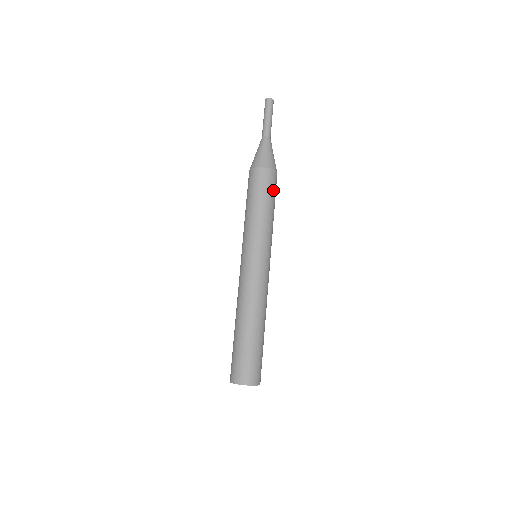
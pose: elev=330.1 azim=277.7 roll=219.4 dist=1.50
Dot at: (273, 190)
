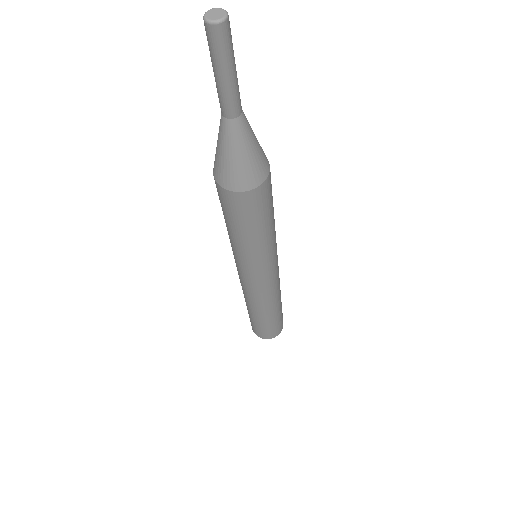
Dot at: (259, 212)
